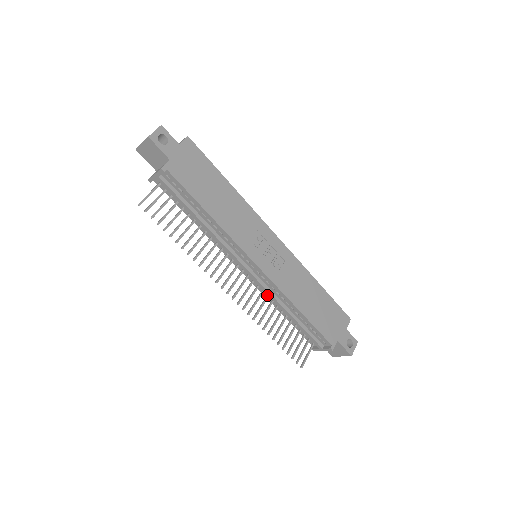
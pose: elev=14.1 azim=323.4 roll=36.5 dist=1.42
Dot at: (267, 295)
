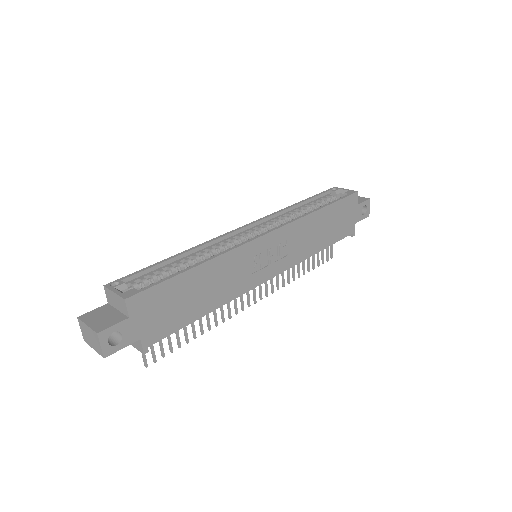
Dot at: occluded
